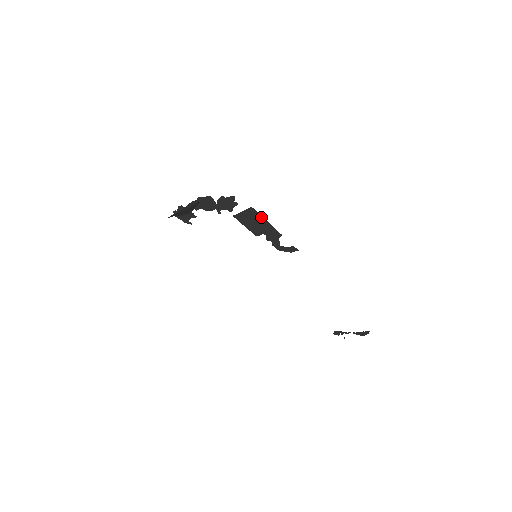
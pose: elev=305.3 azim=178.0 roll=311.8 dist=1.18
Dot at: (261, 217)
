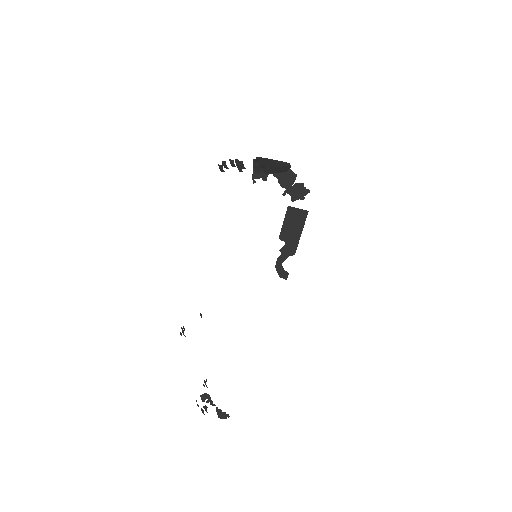
Dot at: (302, 226)
